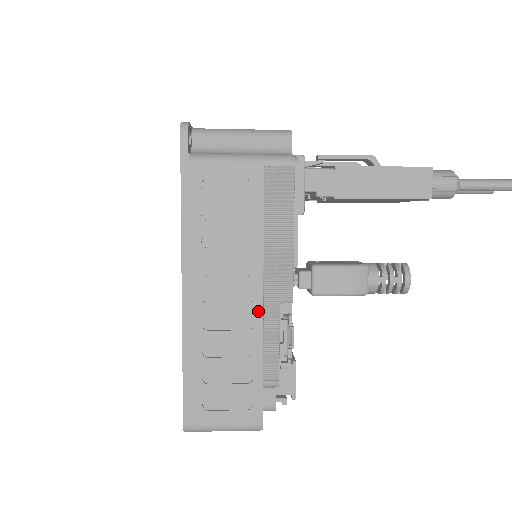
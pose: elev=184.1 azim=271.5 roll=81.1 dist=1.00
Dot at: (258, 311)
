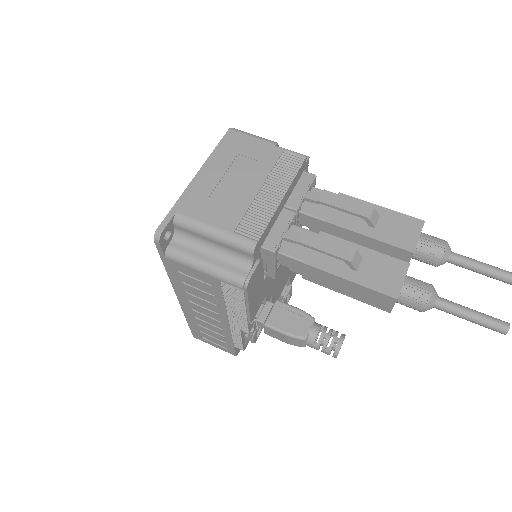
Dot at: (226, 327)
